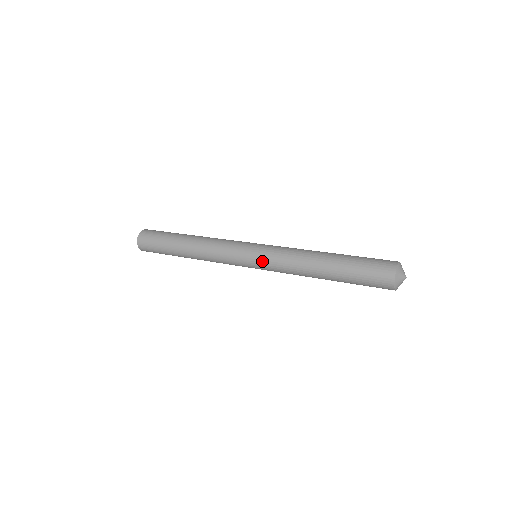
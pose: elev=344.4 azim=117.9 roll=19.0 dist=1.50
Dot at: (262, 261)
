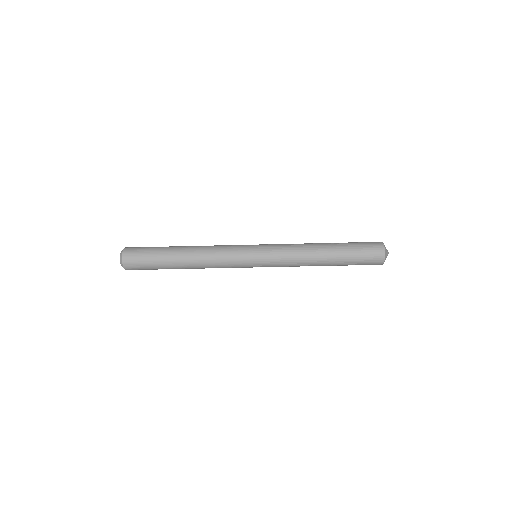
Dot at: (268, 253)
